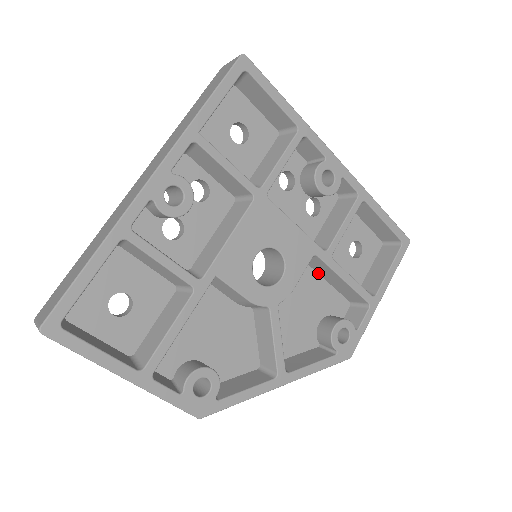
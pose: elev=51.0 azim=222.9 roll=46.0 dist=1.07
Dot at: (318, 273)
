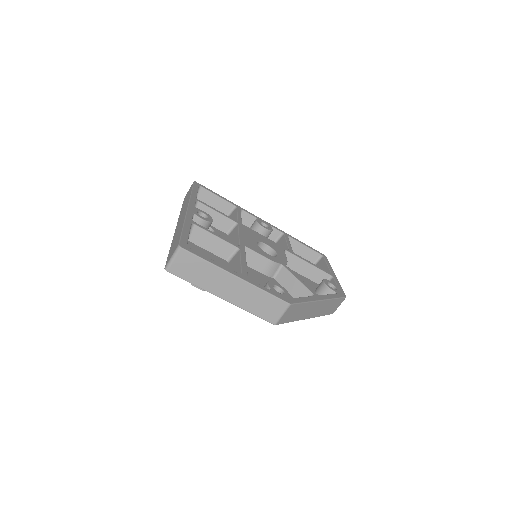
Dot at: (293, 270)
